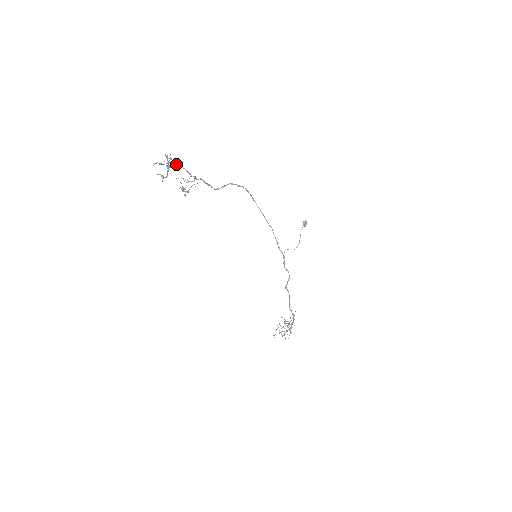
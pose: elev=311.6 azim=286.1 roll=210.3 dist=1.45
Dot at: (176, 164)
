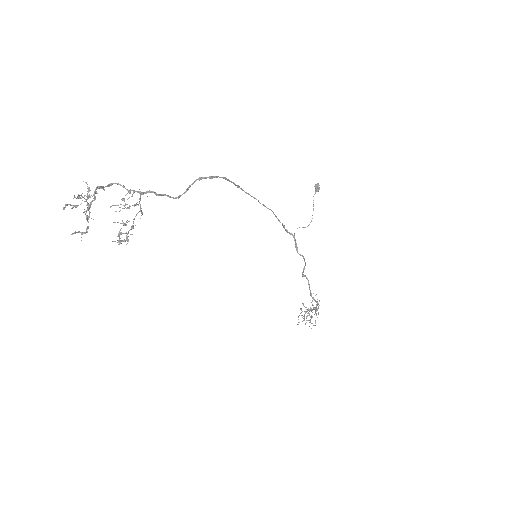
Dot at: occluded
